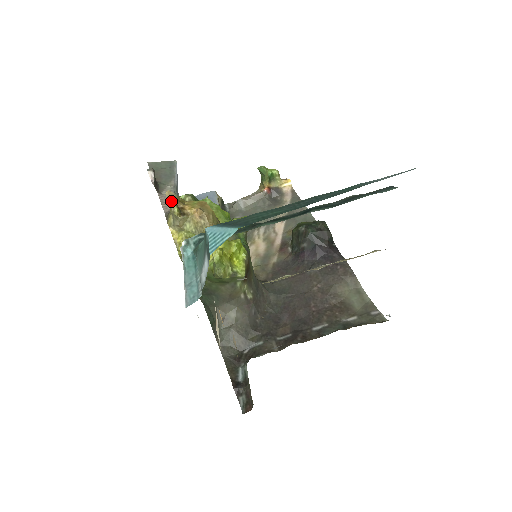
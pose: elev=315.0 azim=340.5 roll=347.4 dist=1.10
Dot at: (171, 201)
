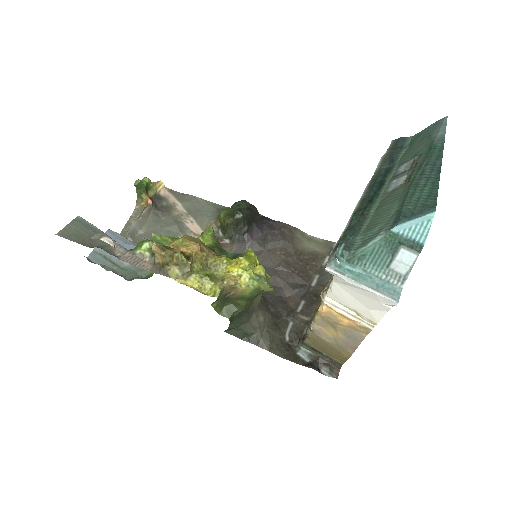
Dot at: (162, 253)
